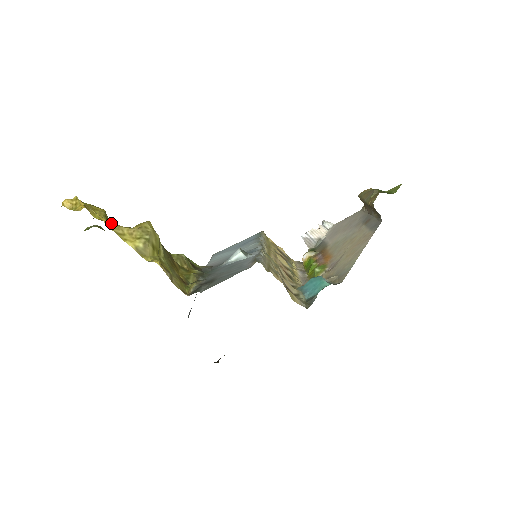
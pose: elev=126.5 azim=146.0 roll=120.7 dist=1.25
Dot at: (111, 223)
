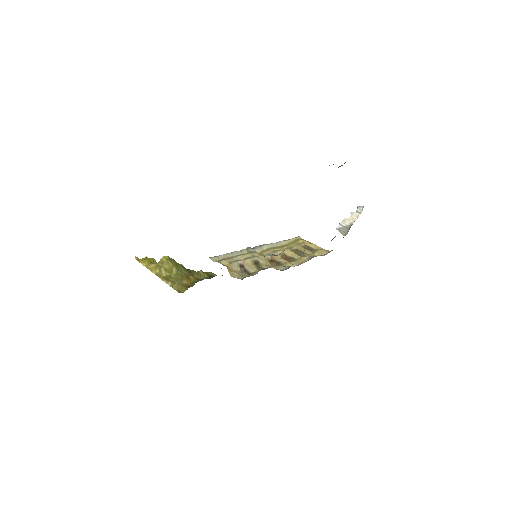
Dot at: (147, 264)
